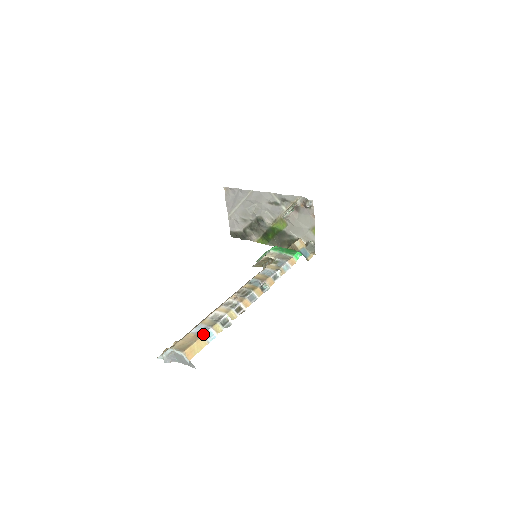
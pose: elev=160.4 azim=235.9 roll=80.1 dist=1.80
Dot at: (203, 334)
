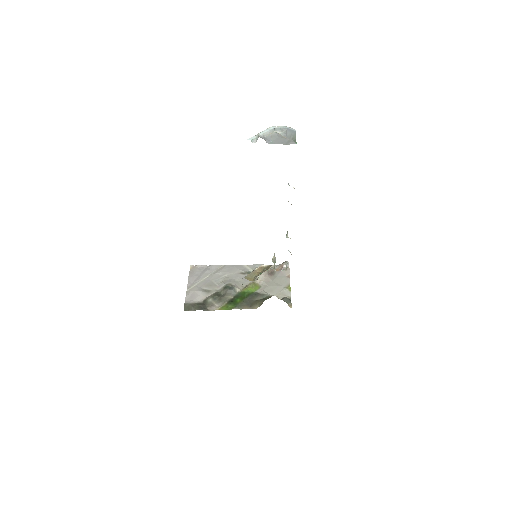
Dot at: occluded
